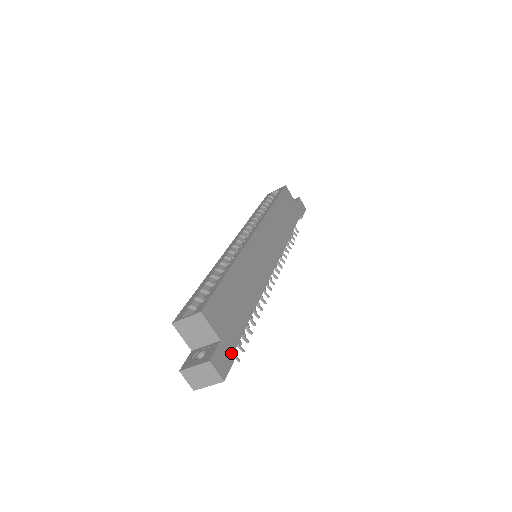
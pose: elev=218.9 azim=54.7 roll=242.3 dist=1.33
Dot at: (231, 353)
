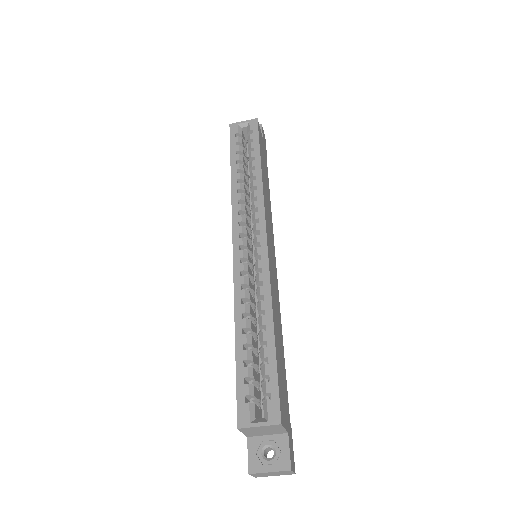
Dot at: (291, 434)
